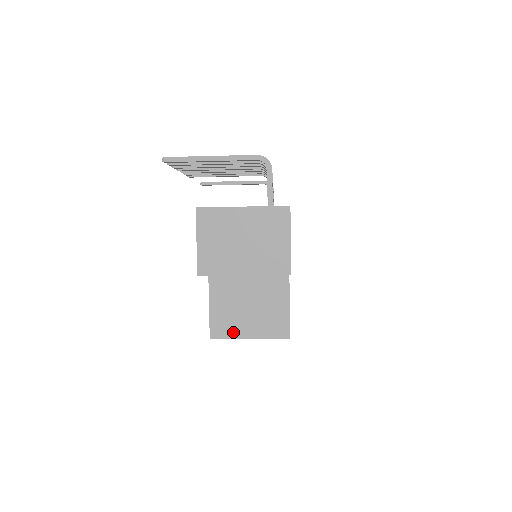
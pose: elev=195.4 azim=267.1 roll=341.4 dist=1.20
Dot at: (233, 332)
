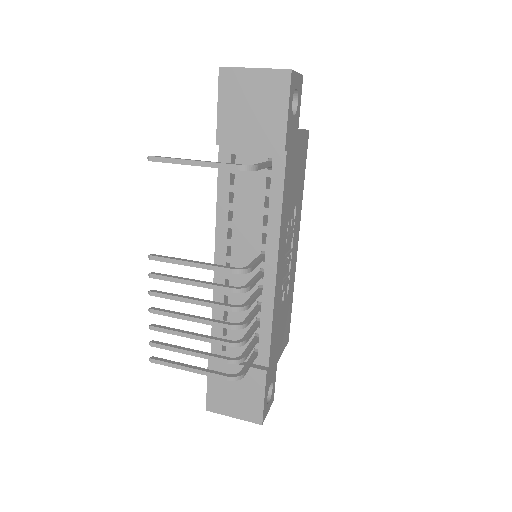
Dot at: occluded
